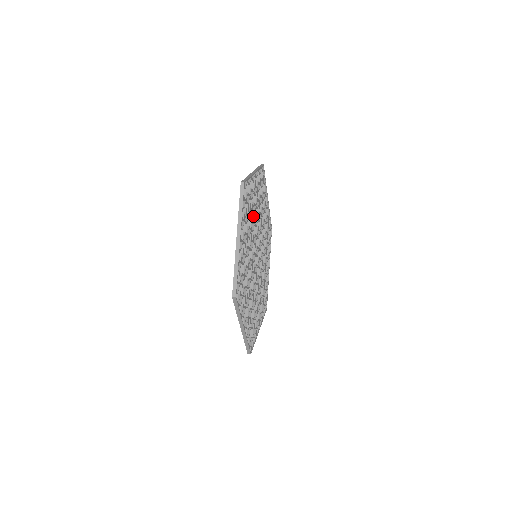
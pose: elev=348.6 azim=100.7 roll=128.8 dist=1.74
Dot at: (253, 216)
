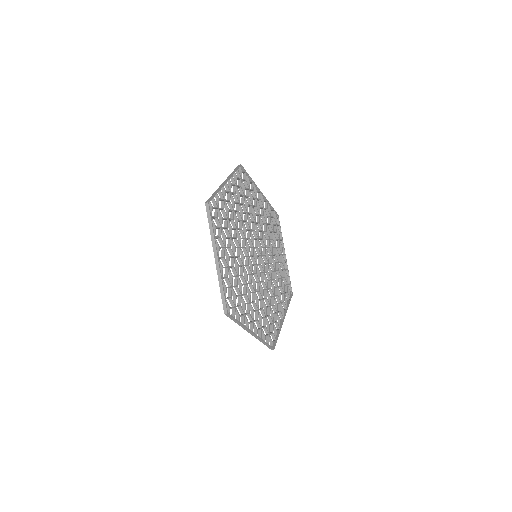
Dot at: (254, 216)
